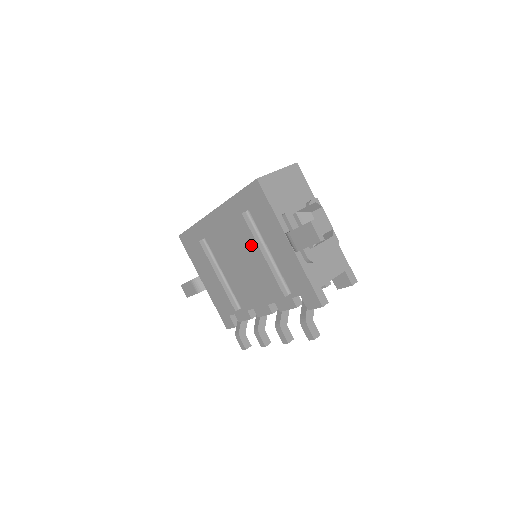
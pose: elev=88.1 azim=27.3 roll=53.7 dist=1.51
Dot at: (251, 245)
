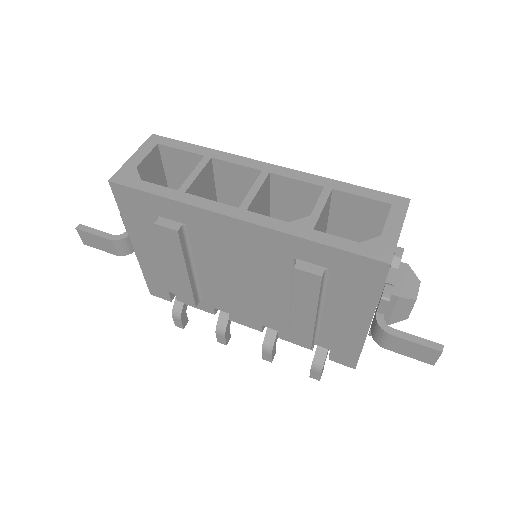
Dot at: (303, 301)
